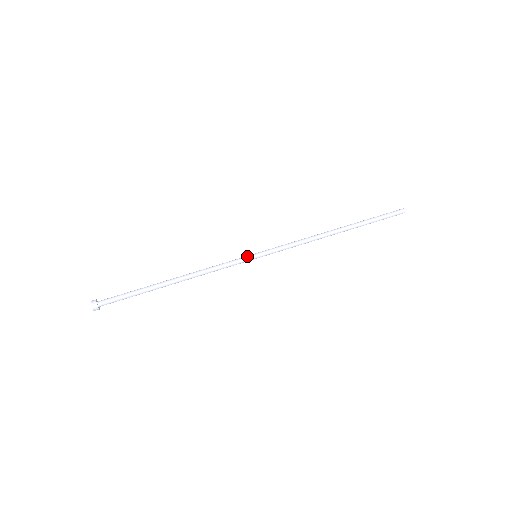
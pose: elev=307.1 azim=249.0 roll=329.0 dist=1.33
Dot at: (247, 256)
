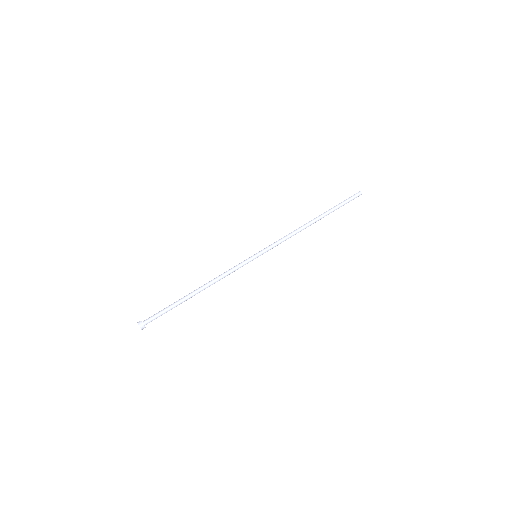
Dot at: (250, 259)
